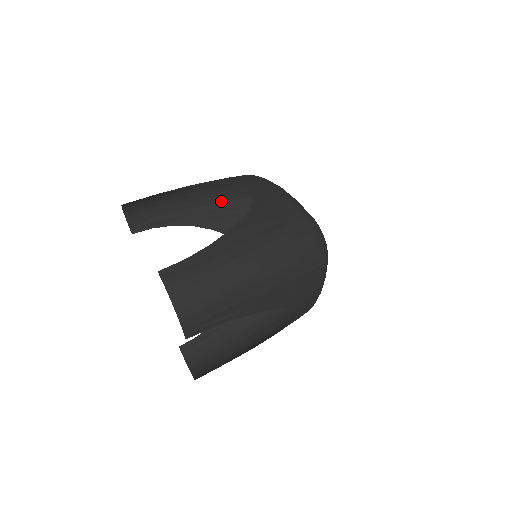
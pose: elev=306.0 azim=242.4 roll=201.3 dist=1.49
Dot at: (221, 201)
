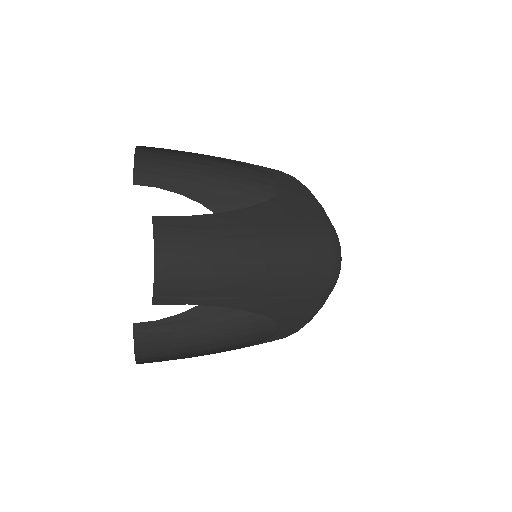
Dot at: (239, 189)
